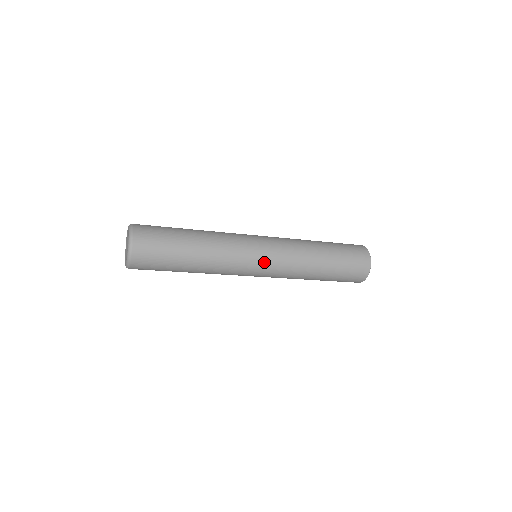
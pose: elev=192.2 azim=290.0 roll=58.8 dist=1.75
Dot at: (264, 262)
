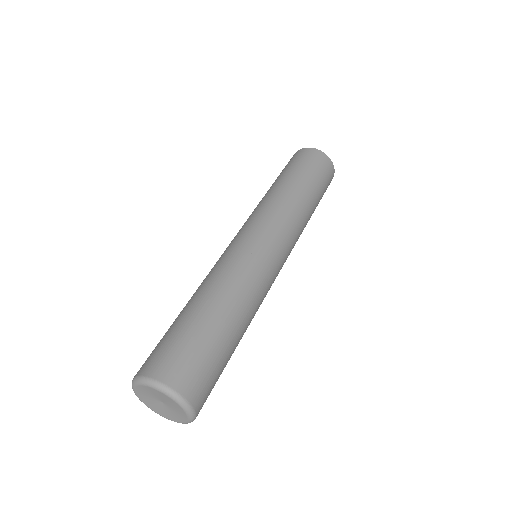
Dot at: (283, 262)
